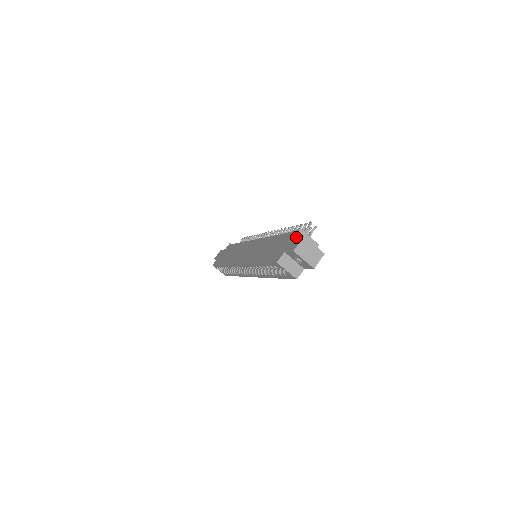
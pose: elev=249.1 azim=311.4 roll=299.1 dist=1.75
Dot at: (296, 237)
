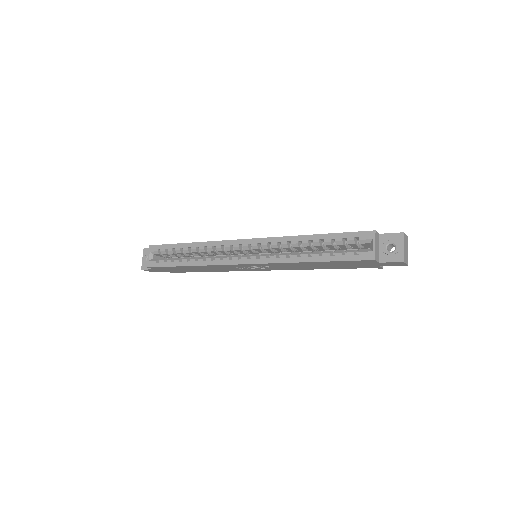
Dot at: occluded
